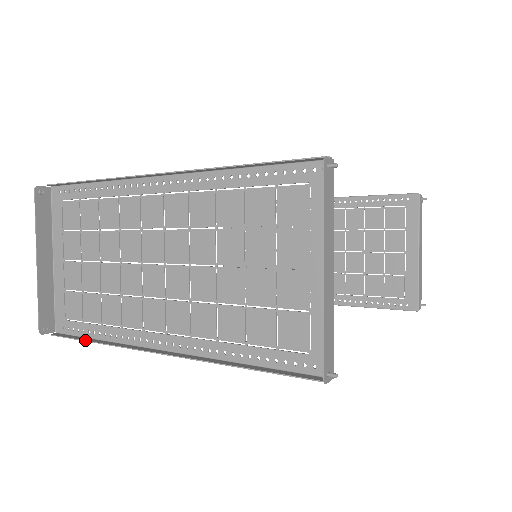
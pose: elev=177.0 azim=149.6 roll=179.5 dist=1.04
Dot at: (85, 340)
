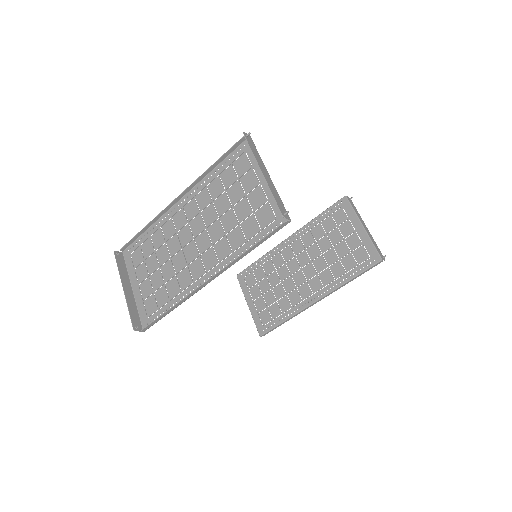
Dot at: (162, 314)
